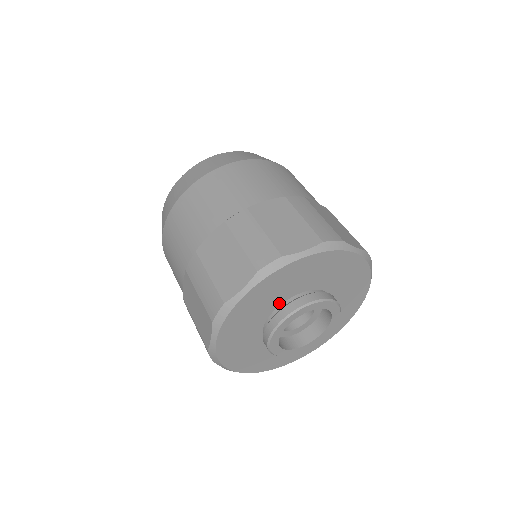
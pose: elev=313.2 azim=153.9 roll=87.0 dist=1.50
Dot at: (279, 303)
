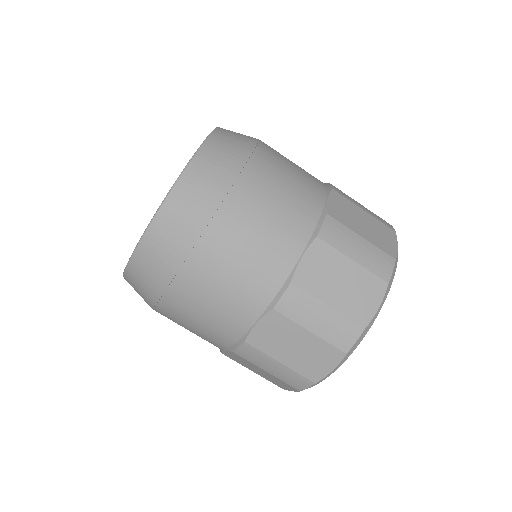
Dot at: occluded
